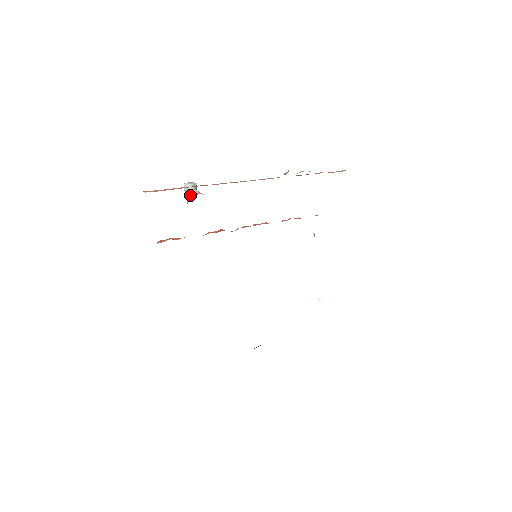
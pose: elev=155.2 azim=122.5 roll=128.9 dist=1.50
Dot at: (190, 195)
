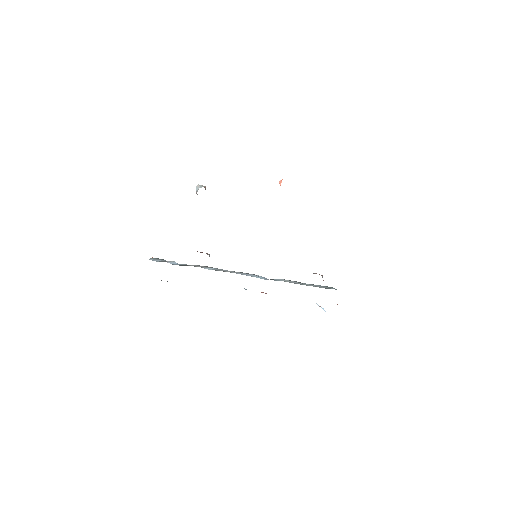
Dot at: occluded
